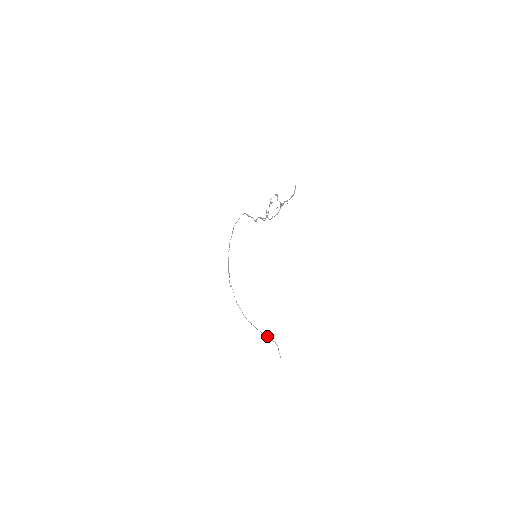
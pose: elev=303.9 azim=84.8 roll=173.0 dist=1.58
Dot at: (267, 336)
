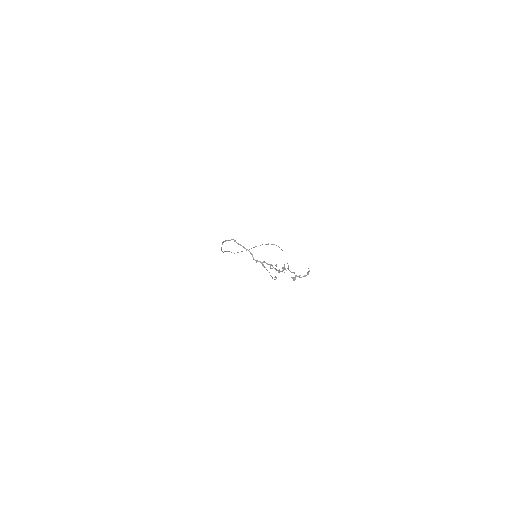
Dot at: (267, 244)
